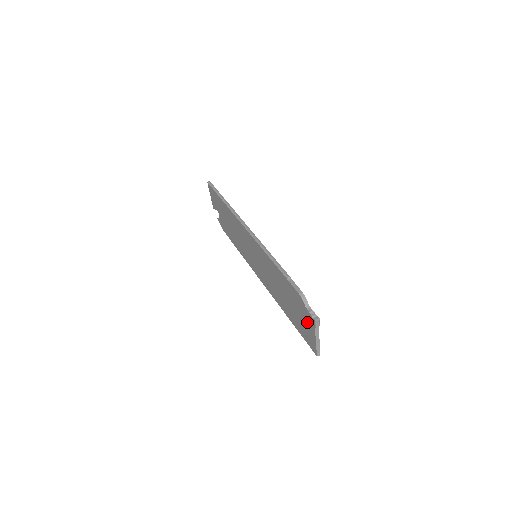
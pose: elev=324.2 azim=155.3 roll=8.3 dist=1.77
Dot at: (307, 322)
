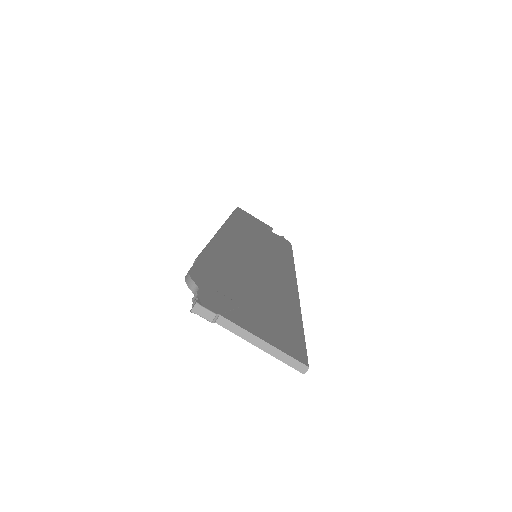
Dot at: occluded
